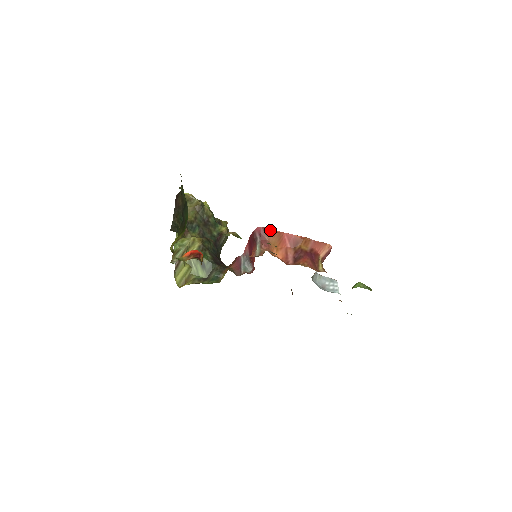
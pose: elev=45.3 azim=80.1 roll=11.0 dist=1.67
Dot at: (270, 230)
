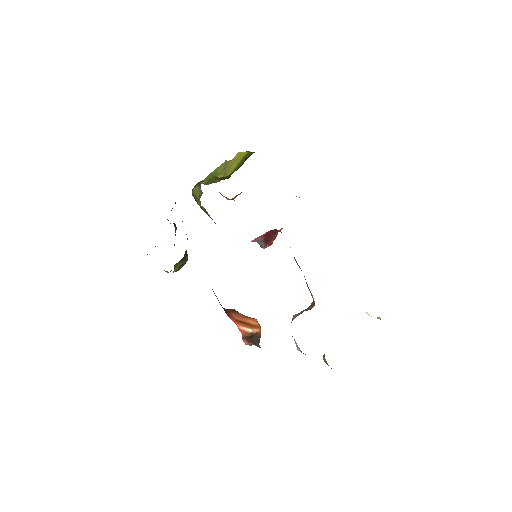
Dot at: occluded
